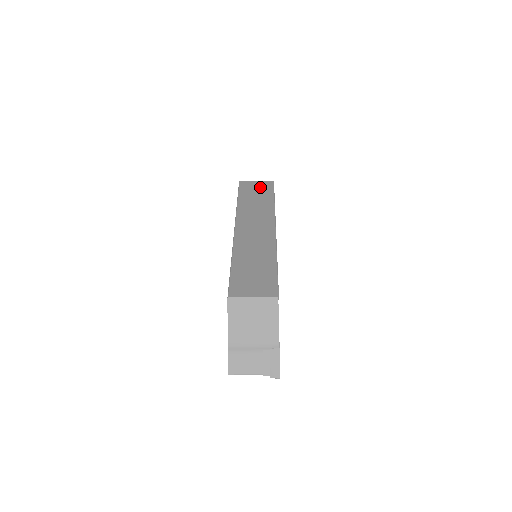
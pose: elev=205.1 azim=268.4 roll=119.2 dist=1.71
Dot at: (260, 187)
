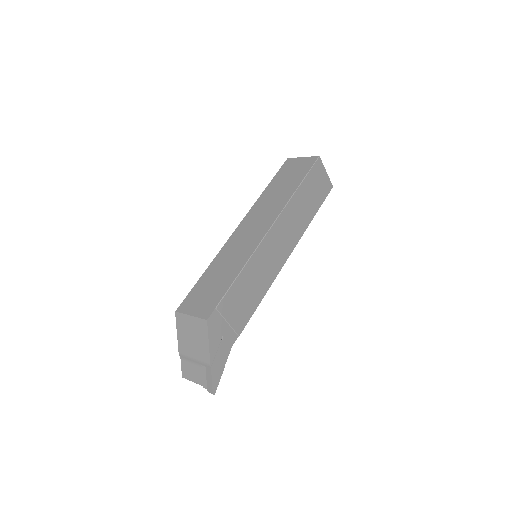
Dot at: (299, 167)
